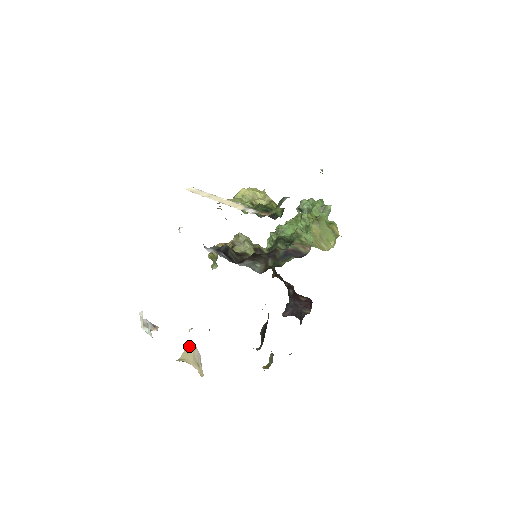
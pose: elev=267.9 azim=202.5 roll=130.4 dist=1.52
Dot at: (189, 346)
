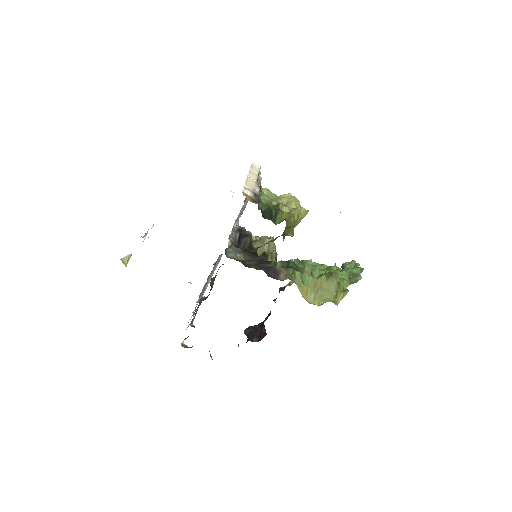
Dot at: (131, 254)
